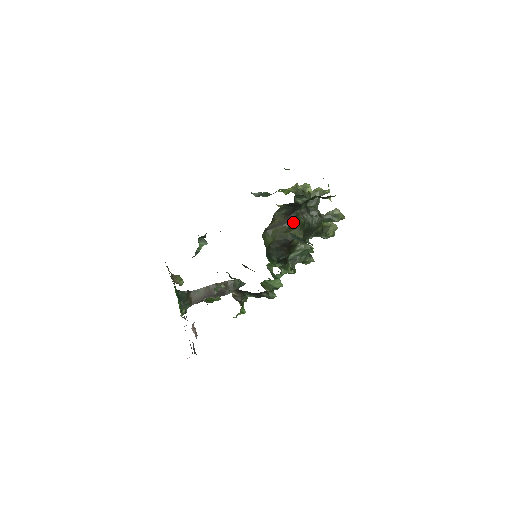
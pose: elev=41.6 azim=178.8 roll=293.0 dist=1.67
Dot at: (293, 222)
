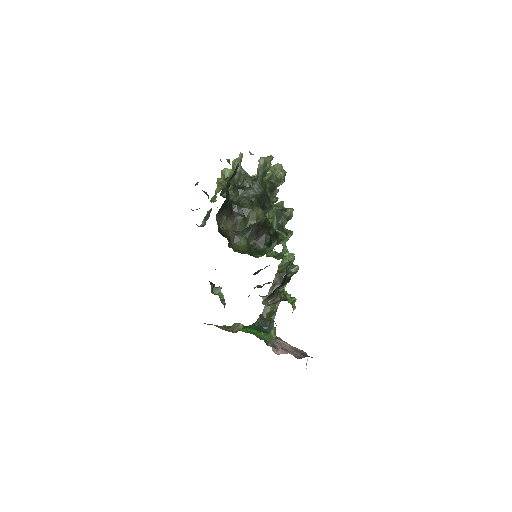
Dot at: (241, 212)
